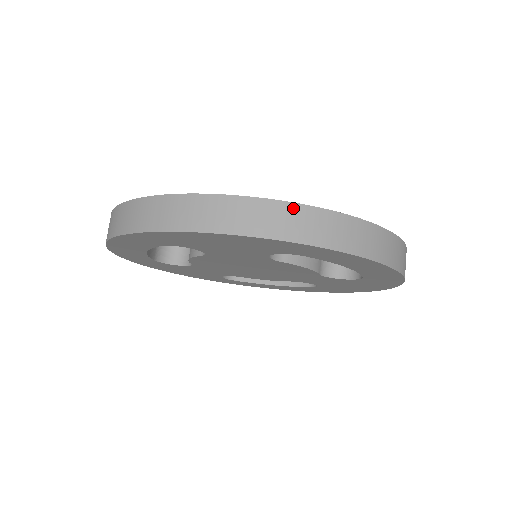
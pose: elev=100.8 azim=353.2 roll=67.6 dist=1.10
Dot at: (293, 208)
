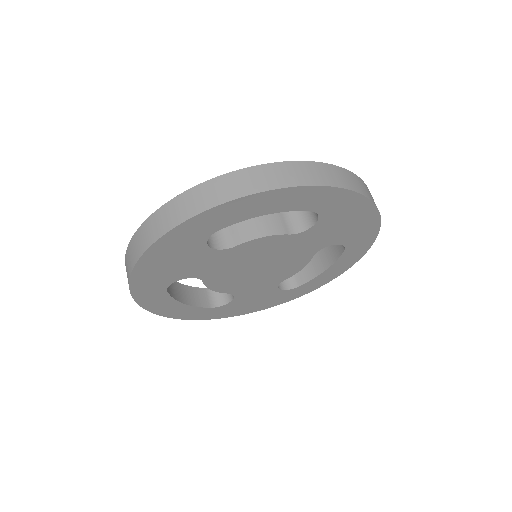
Dot at: (166, 207)
